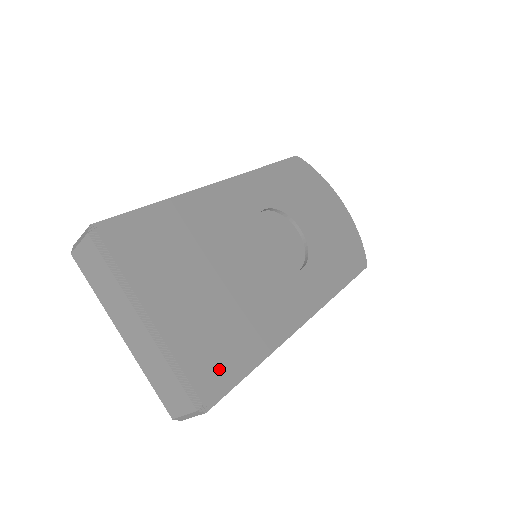
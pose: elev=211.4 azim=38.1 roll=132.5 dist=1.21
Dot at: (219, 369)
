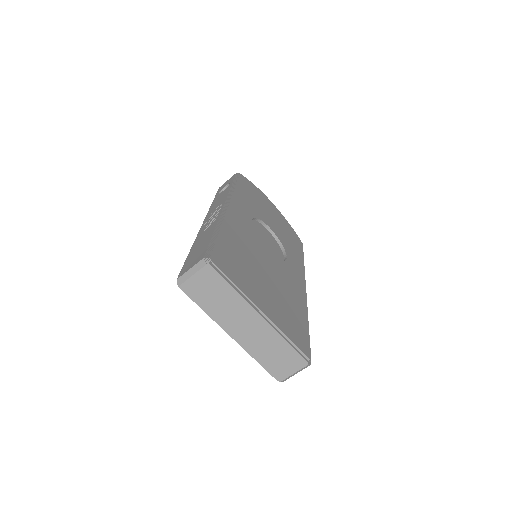
Dot at: (301, 336)
